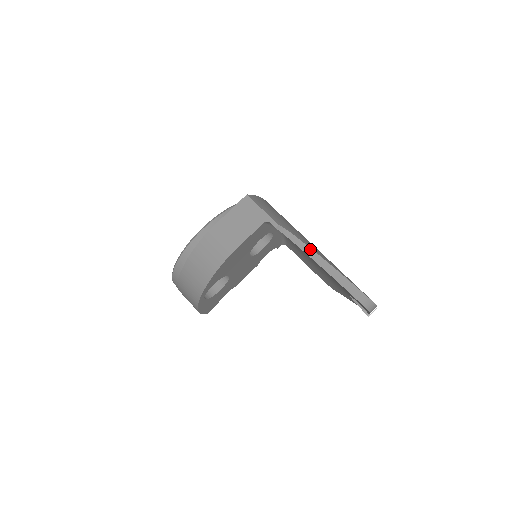
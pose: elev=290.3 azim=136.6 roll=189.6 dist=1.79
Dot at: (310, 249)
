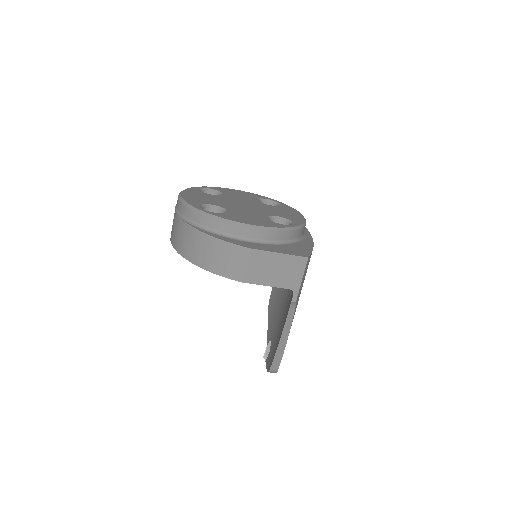
Dot at: (290, 327)
